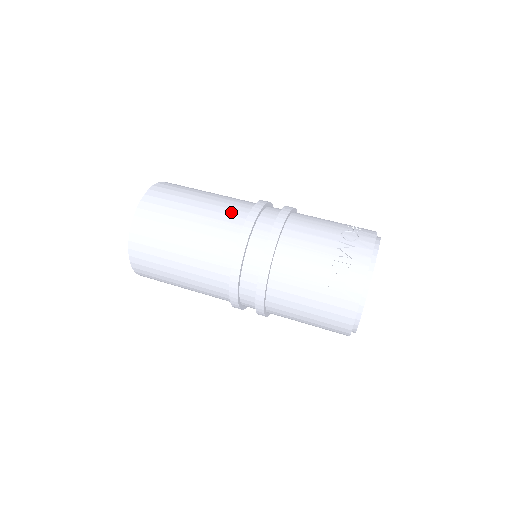
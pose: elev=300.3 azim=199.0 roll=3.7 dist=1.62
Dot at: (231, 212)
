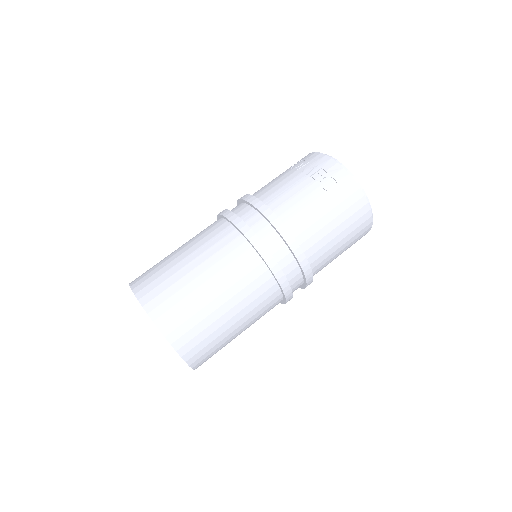
Dot at: (210, 231)
